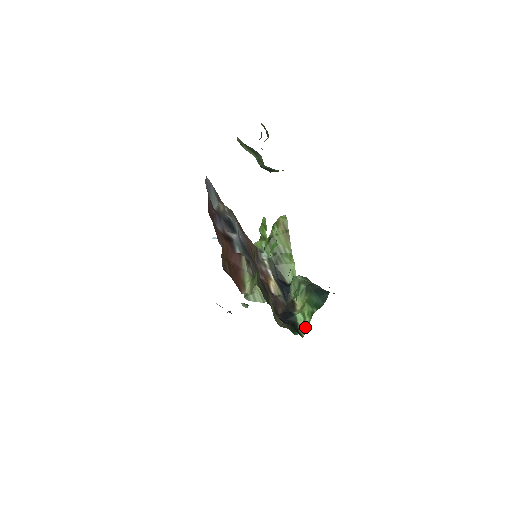
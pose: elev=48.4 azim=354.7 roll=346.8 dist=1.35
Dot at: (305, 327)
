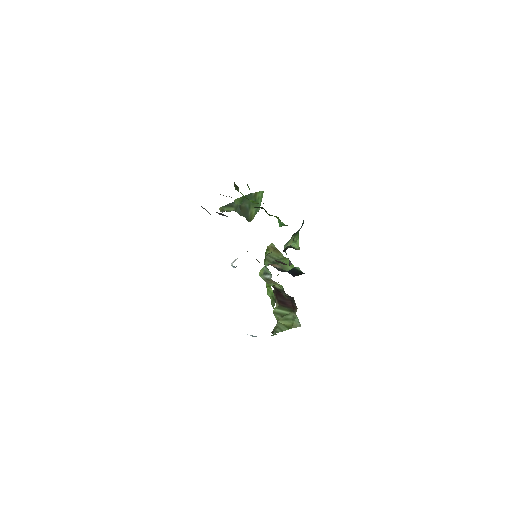
Dot at: (298, 245)
